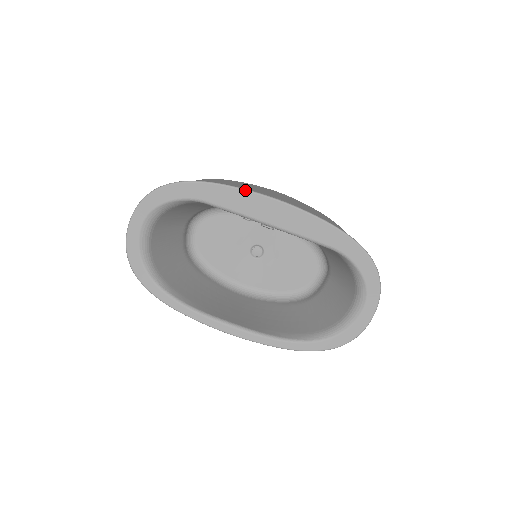
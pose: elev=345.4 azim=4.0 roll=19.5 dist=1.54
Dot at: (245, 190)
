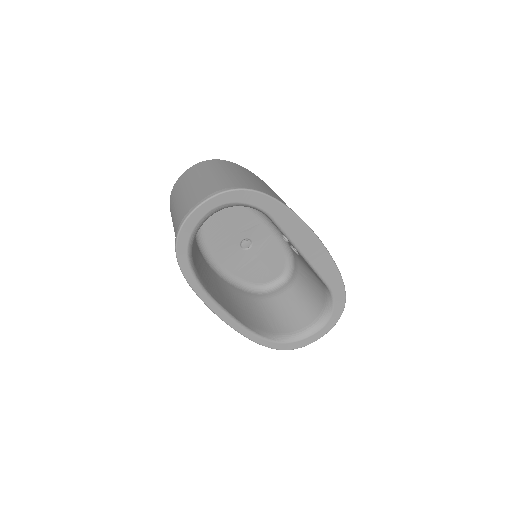
Dot at: (305, 224)
